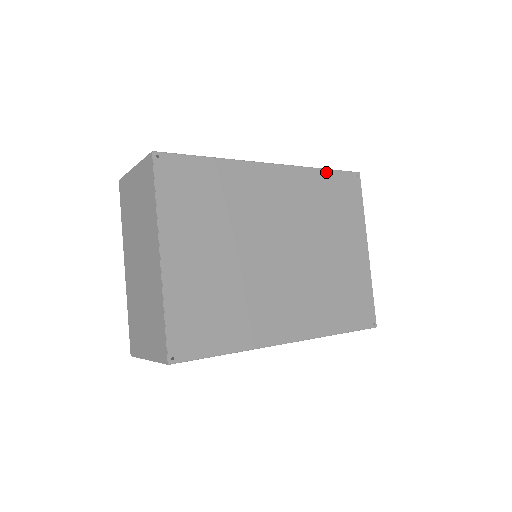
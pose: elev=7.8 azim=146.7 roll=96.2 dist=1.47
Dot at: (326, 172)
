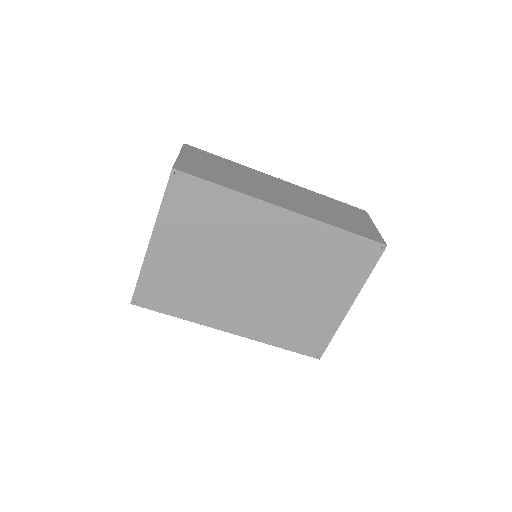
Dot at: (344, 233)
